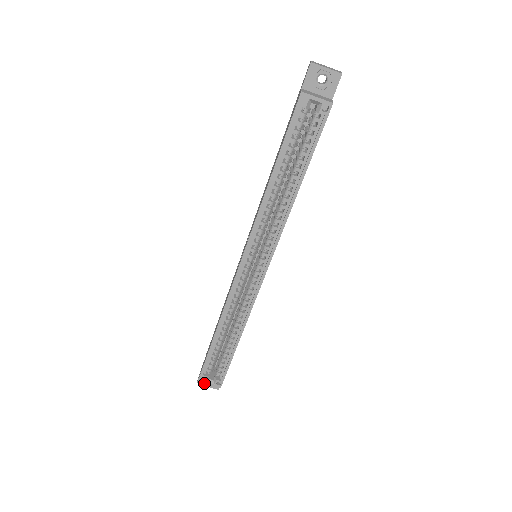
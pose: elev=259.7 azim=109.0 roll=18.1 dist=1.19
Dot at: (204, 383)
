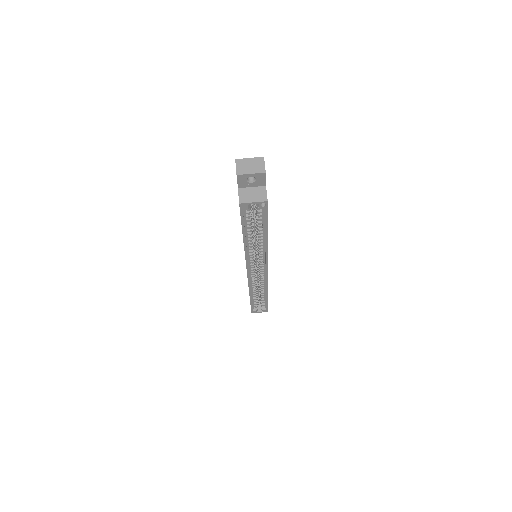
Dot at: occluded
